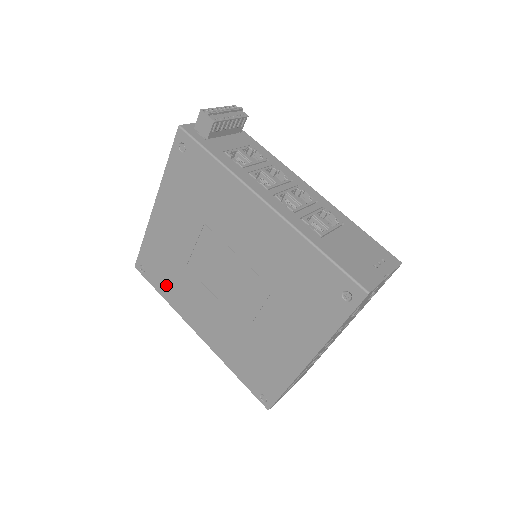
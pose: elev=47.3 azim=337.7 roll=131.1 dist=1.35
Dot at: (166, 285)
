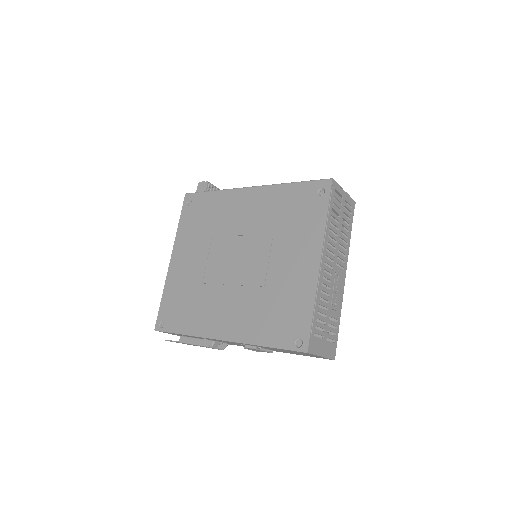
Dot at: (186, 318)
